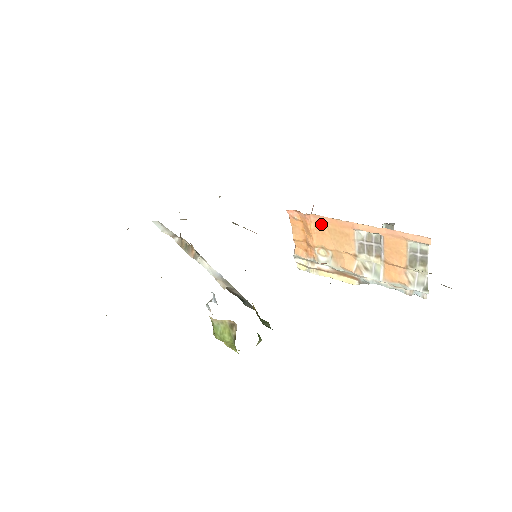
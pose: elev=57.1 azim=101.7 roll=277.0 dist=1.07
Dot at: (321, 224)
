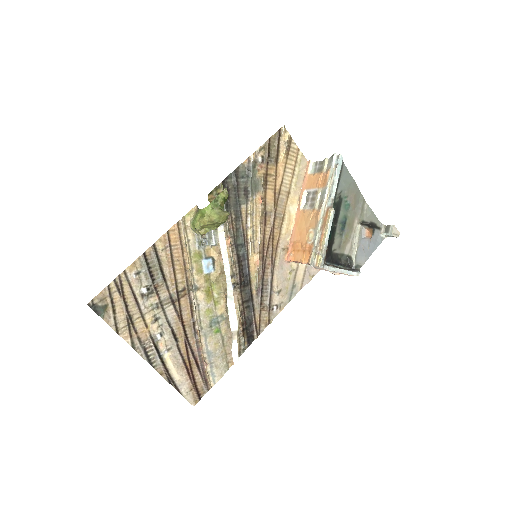
Dot at: (296, 234)
